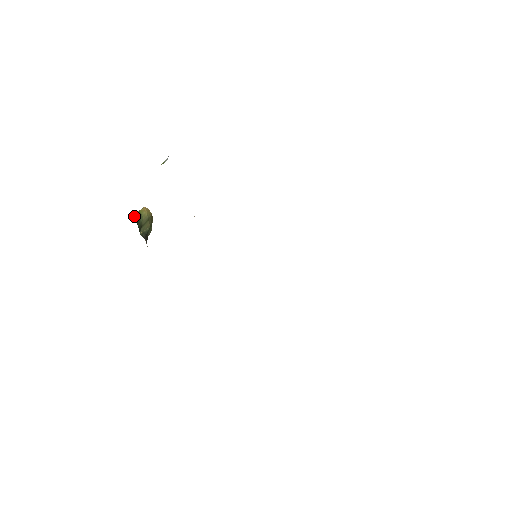
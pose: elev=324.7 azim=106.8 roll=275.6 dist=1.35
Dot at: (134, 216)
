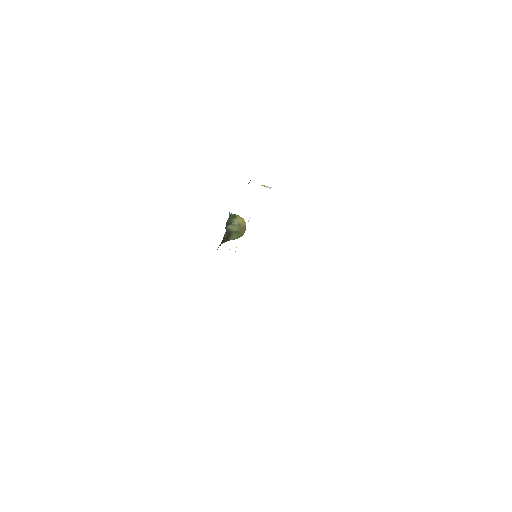
Dot at: (231, 213)
